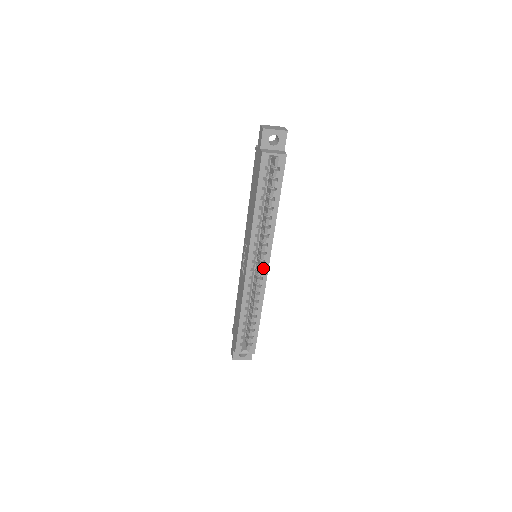
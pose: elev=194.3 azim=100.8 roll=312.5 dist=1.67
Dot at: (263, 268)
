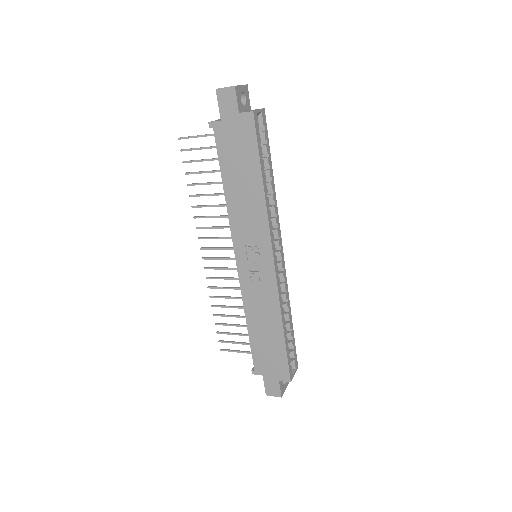
Dot at: (278, 259)
